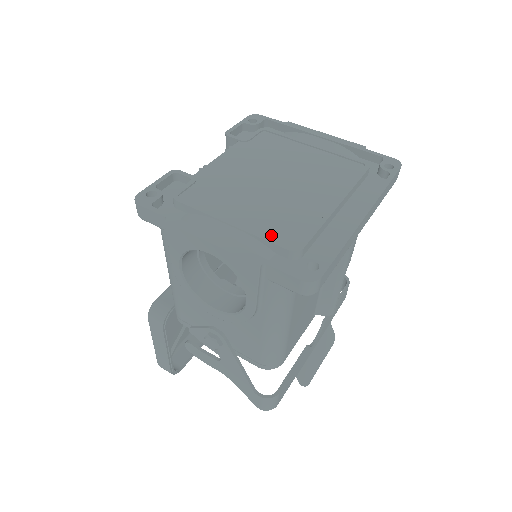
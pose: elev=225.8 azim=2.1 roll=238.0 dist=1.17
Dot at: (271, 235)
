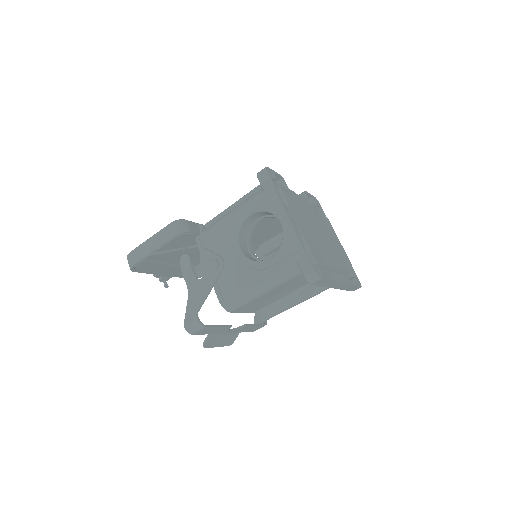
Dot at: (309, 245)
